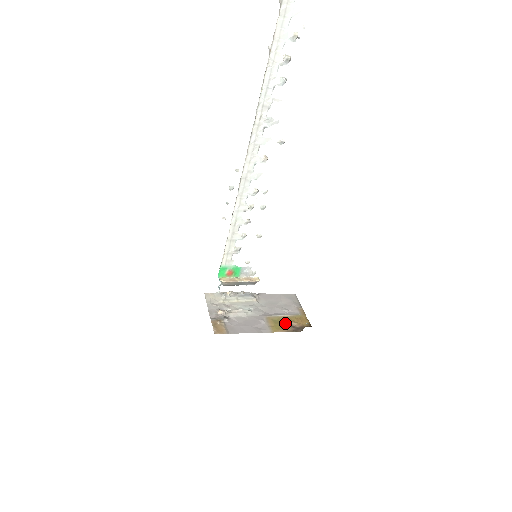
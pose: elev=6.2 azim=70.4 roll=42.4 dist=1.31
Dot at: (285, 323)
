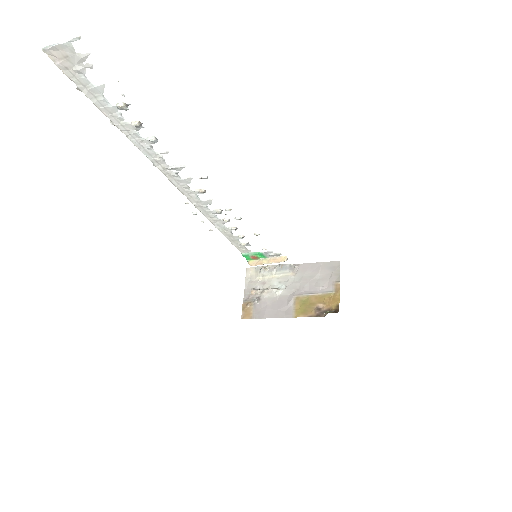
Dot at: (312, 305)
